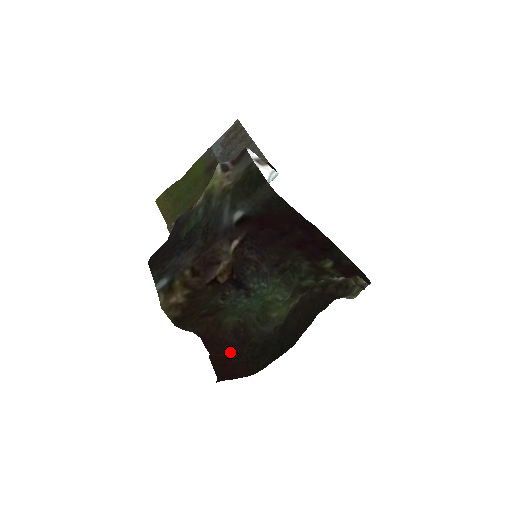
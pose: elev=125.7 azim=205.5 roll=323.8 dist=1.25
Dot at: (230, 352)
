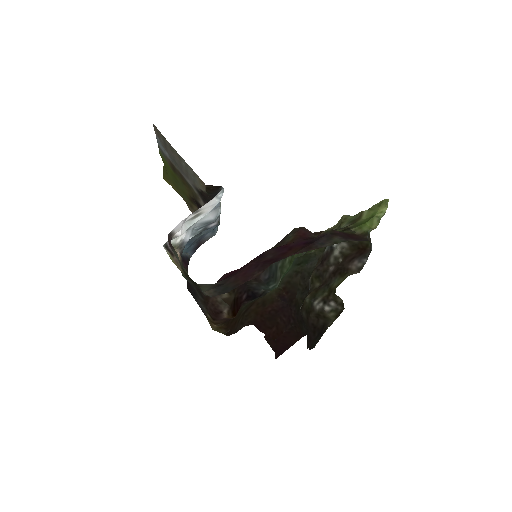
Dot at: (281, 320)
